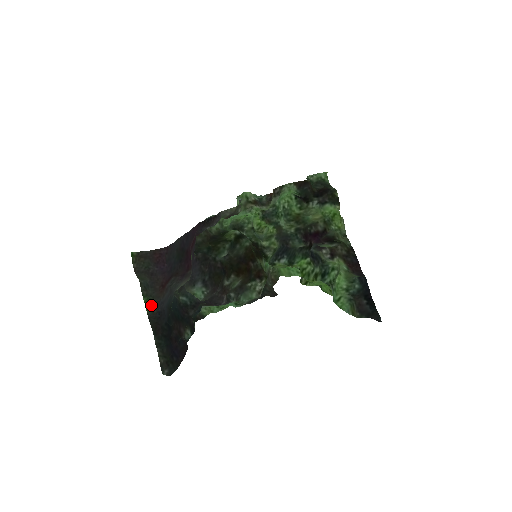
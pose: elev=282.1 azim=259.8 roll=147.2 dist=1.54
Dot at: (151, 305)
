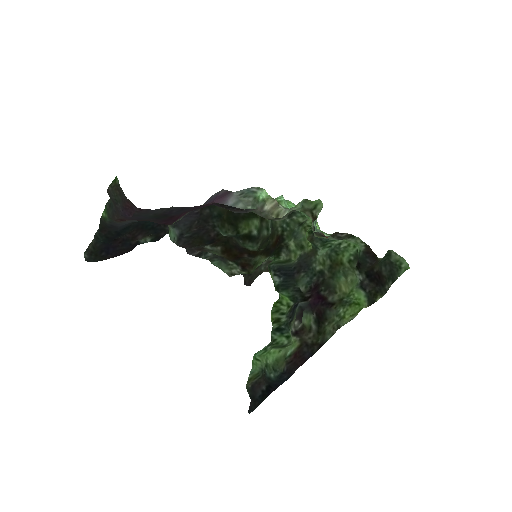
Dot at: (106, 217)
